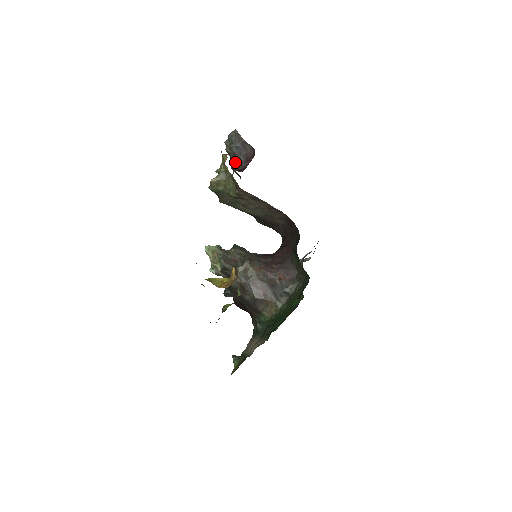
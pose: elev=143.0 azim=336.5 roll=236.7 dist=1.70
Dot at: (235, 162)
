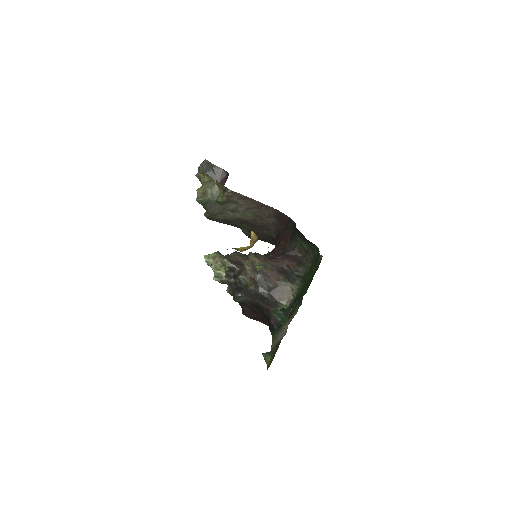
Dot at: occluded
